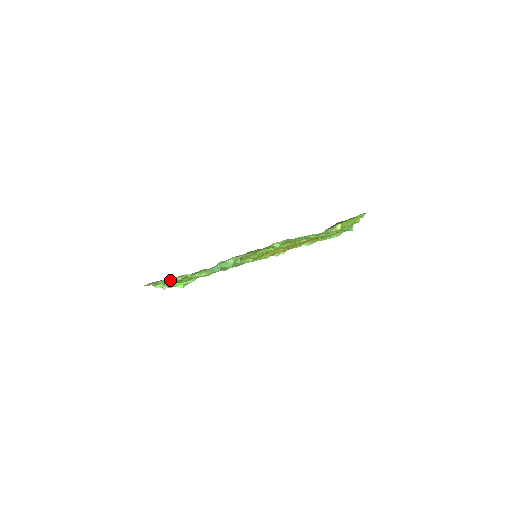
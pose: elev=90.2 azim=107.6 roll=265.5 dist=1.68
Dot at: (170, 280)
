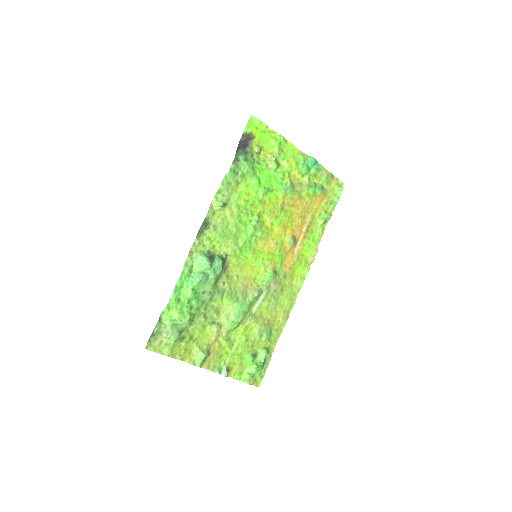
Dot at: (171, 326)
